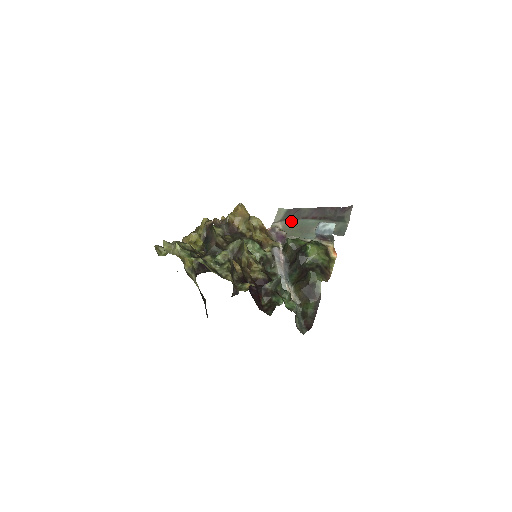
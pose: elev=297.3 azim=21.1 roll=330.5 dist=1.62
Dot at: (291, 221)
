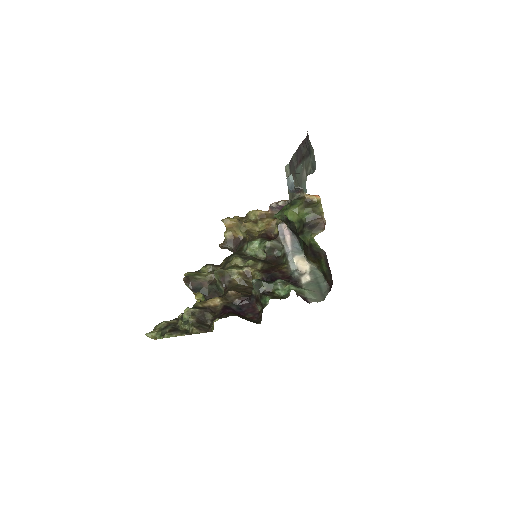
Dot at: (293, 176)
